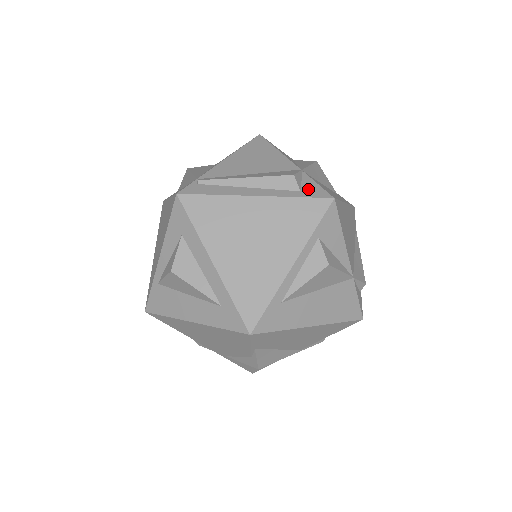
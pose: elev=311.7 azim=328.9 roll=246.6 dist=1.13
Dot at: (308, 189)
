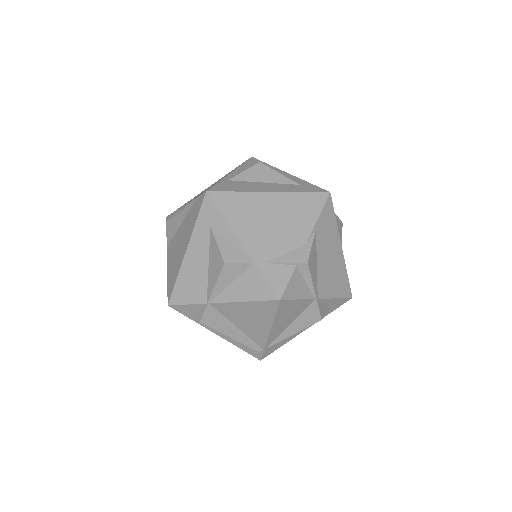
Dot at: occluded
